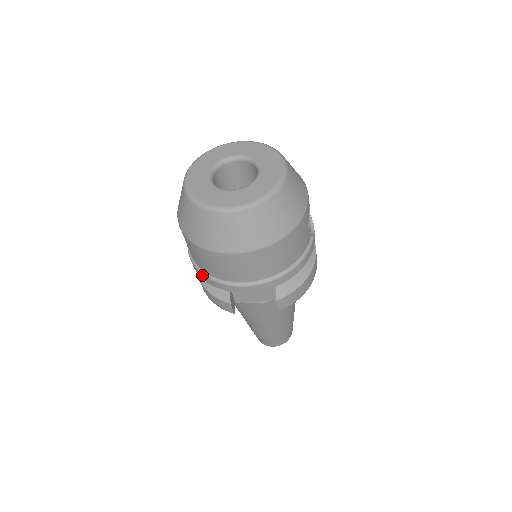
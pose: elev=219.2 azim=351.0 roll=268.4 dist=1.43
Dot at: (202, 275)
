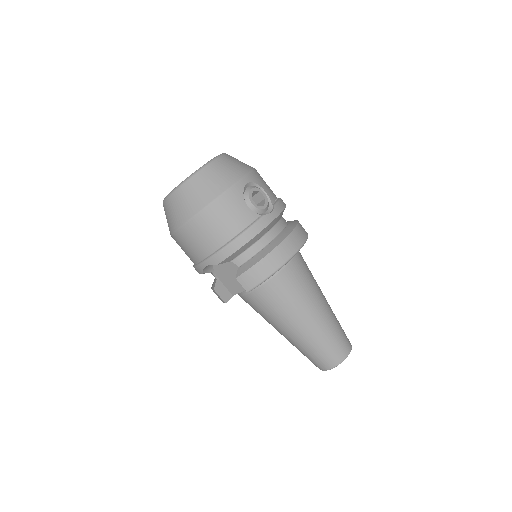
Dot at: occluded
